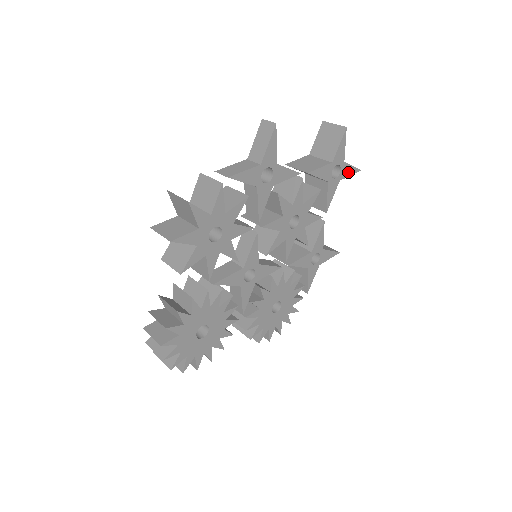
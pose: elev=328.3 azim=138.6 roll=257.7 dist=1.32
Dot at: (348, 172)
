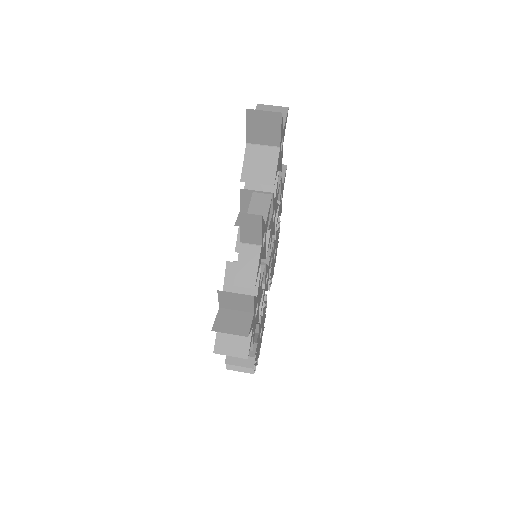
Dot at: (285, 127)
